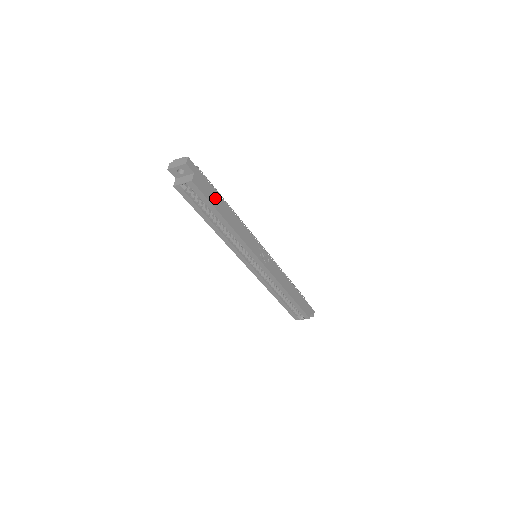
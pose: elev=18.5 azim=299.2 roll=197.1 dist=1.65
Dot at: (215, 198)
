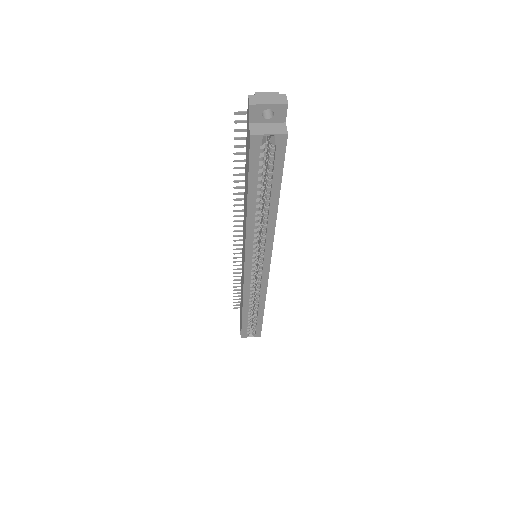
Dot at: occluded
